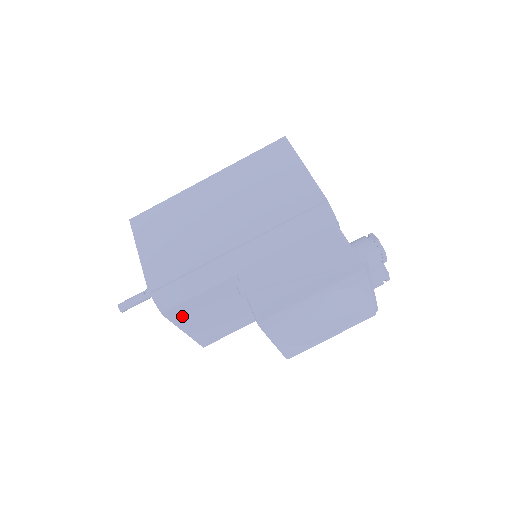
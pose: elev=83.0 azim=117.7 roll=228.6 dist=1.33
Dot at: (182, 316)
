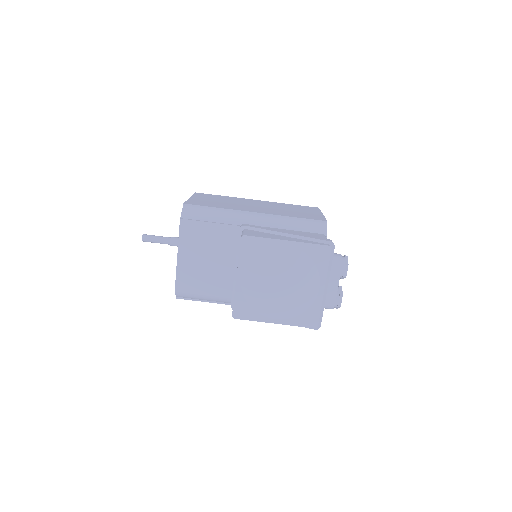
Dot at: (189, 235)
